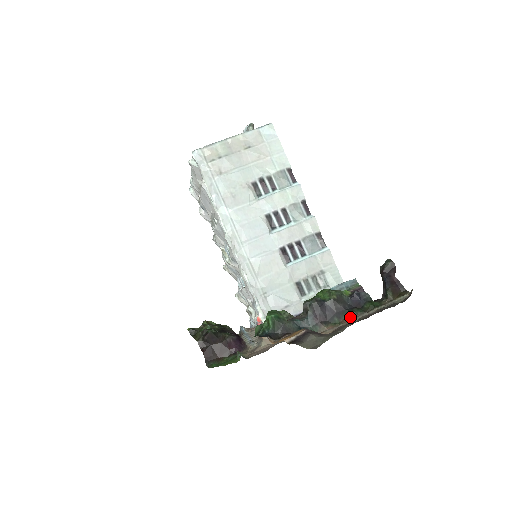
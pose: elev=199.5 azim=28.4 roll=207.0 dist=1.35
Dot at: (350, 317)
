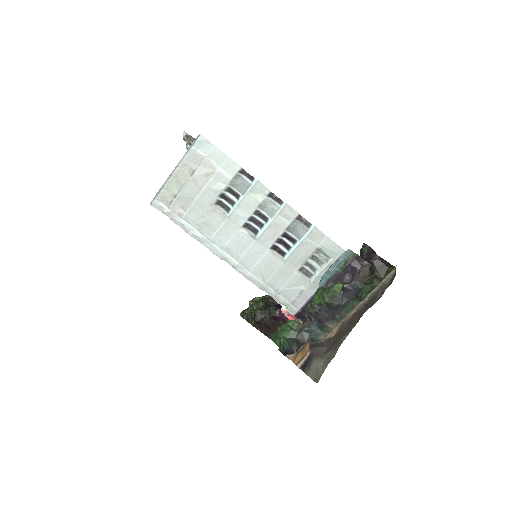
Dot at: (348, 310)
